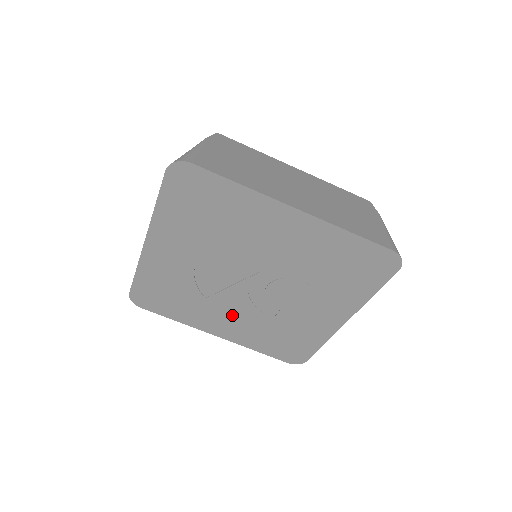
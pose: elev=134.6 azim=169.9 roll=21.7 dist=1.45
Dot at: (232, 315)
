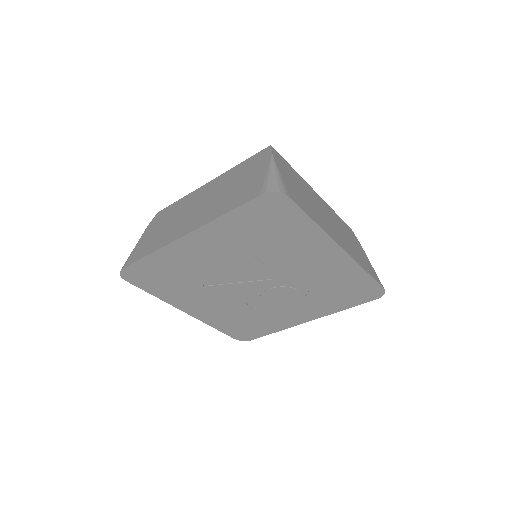
Dot at: (217, 302)
